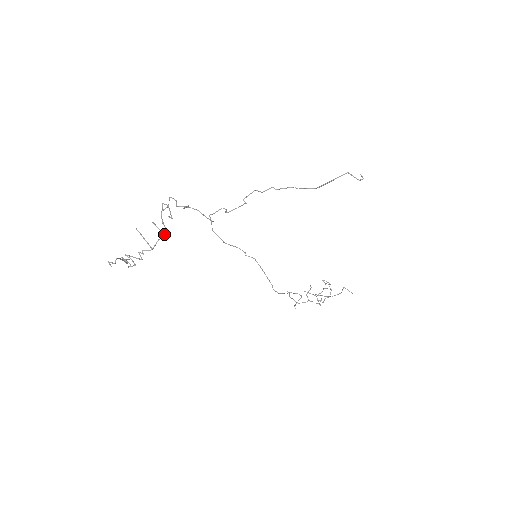
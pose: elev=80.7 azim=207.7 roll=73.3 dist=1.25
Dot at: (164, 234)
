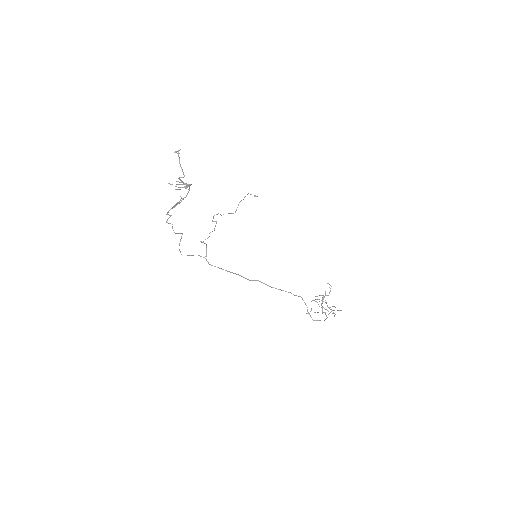
Dot at: (189, 189)
